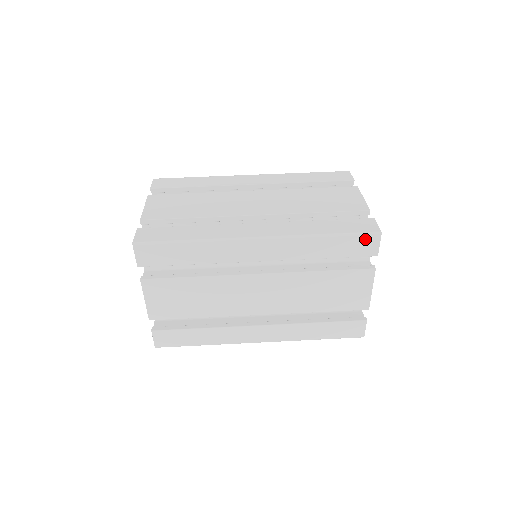
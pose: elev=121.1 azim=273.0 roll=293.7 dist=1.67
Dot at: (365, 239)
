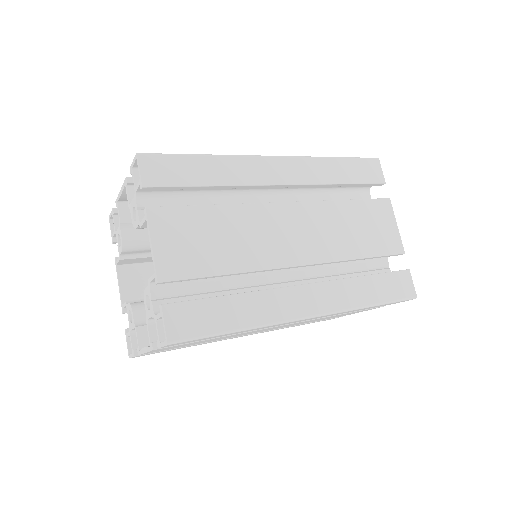
Dot at: (368, 163)
